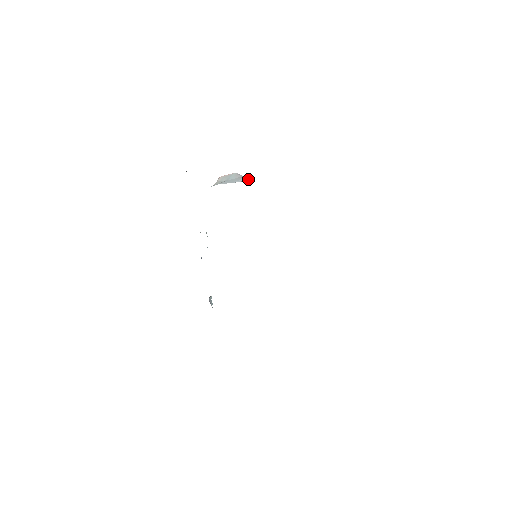
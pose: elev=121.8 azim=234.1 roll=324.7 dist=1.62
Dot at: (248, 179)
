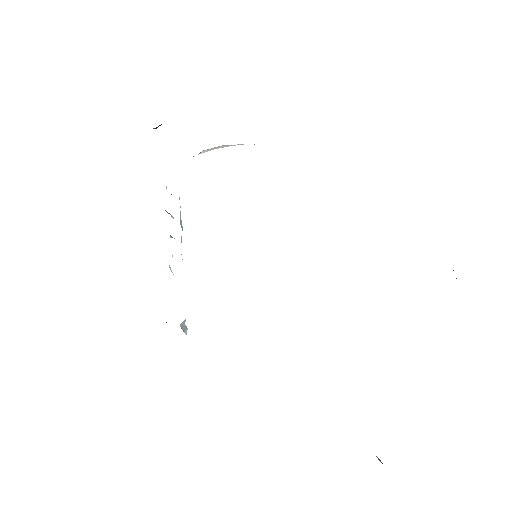
Dot at: occluded
